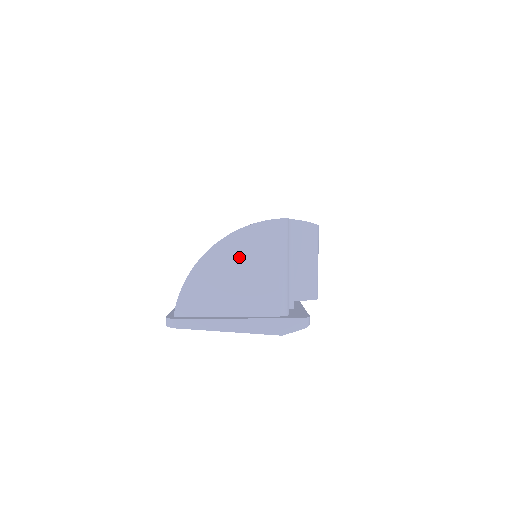
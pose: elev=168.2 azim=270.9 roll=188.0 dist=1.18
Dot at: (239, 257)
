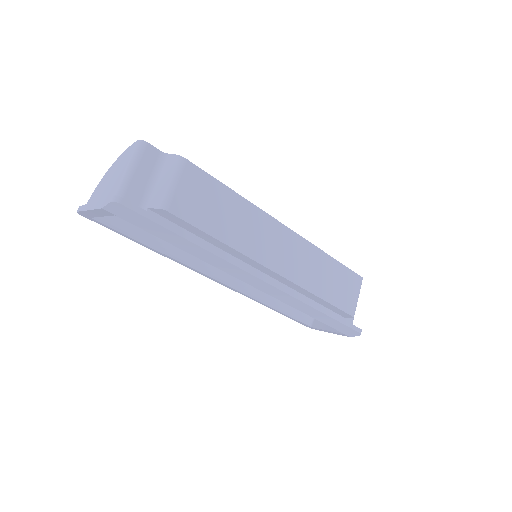
Dot at: (116, 168)
